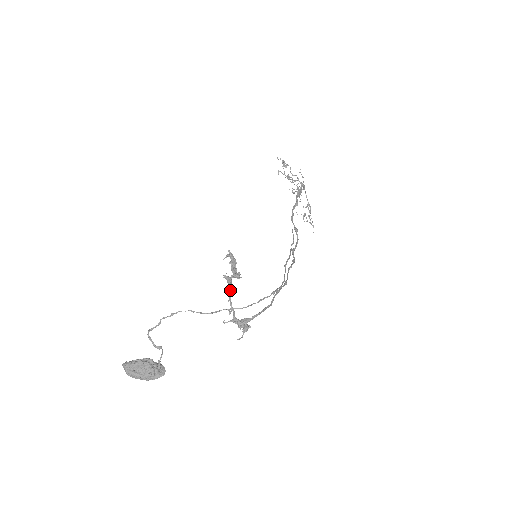
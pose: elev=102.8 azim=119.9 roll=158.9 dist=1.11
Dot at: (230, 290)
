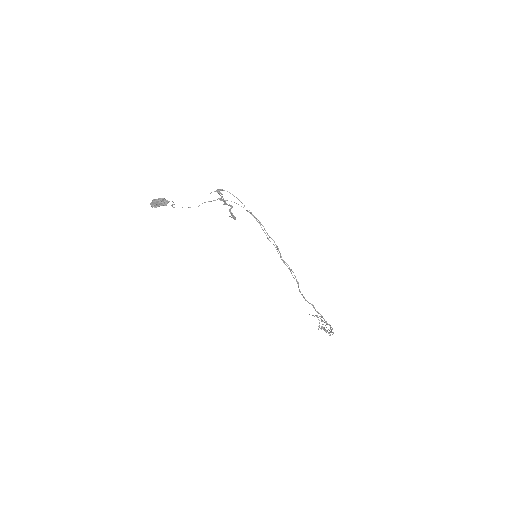
Dot at: occluded
